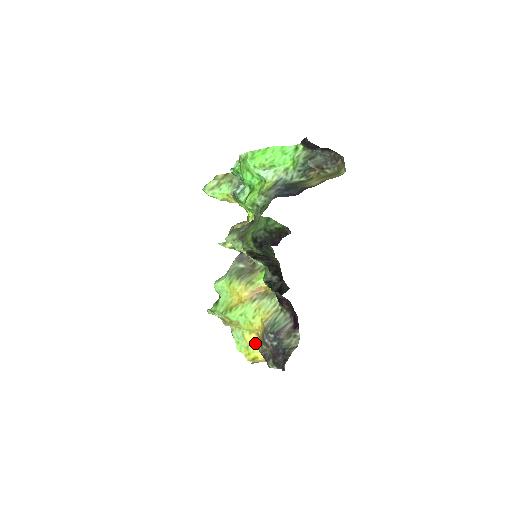
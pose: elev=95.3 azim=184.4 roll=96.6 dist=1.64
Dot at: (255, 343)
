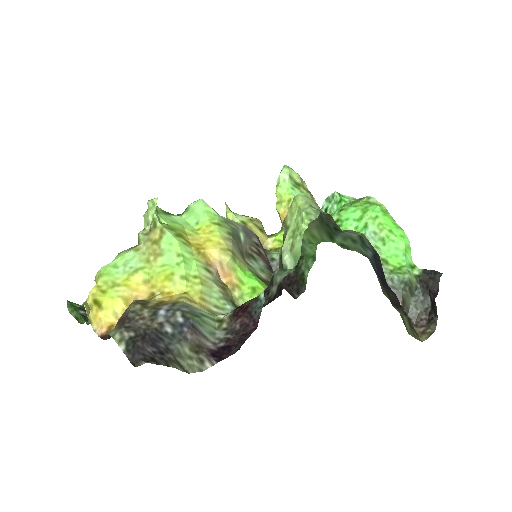
Dot at: (131, 296)
